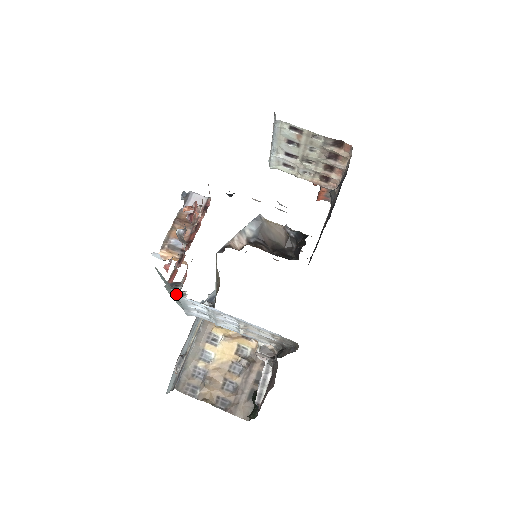
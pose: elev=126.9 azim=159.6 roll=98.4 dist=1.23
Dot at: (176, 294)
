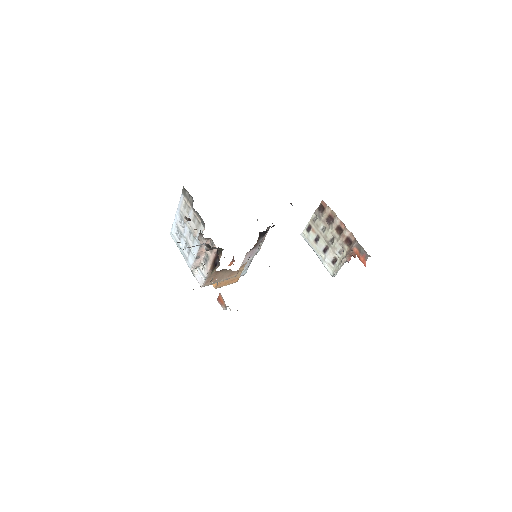
Dot at: occluded
